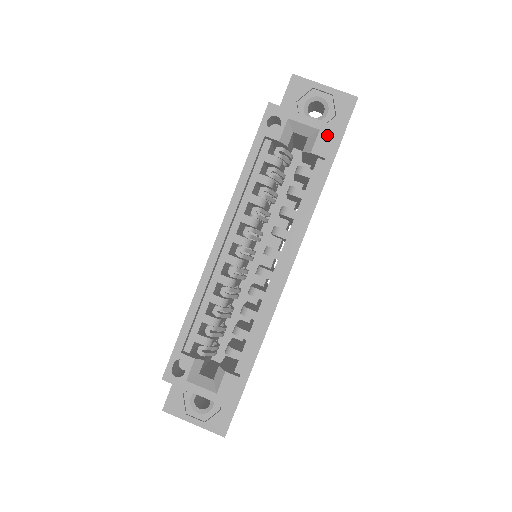
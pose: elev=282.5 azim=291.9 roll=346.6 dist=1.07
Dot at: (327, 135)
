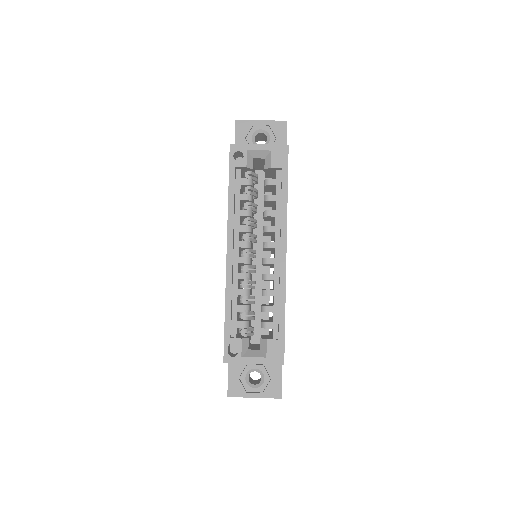
Dot at: (277, 152)
